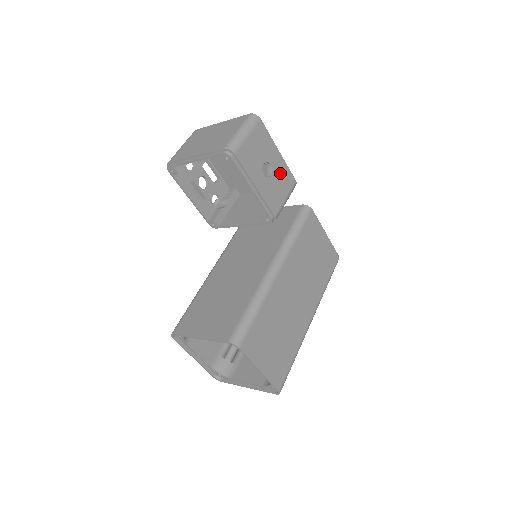
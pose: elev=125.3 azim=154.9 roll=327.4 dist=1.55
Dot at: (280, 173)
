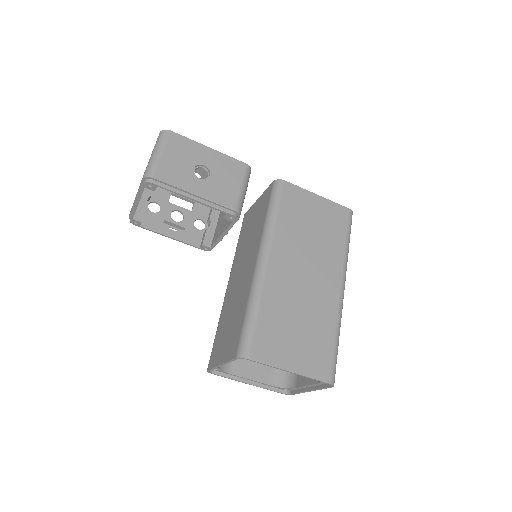
Dot at: (221, 167)
